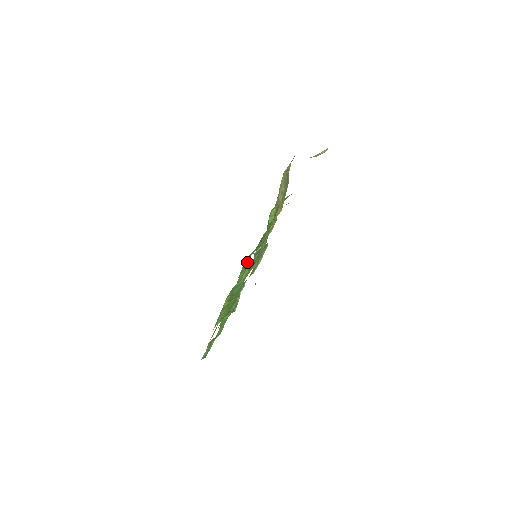
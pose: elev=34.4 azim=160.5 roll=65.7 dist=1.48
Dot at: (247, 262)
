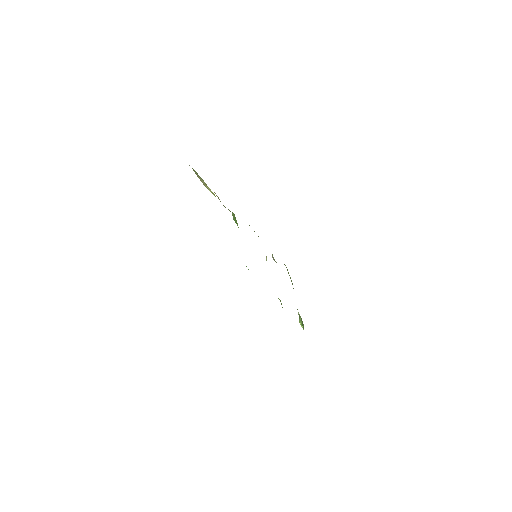
Dot at: occluded
